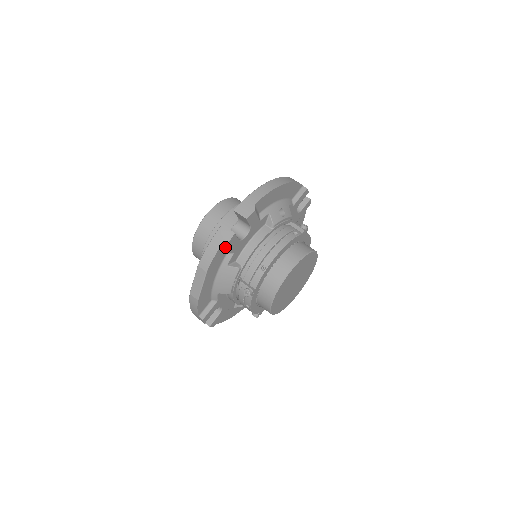
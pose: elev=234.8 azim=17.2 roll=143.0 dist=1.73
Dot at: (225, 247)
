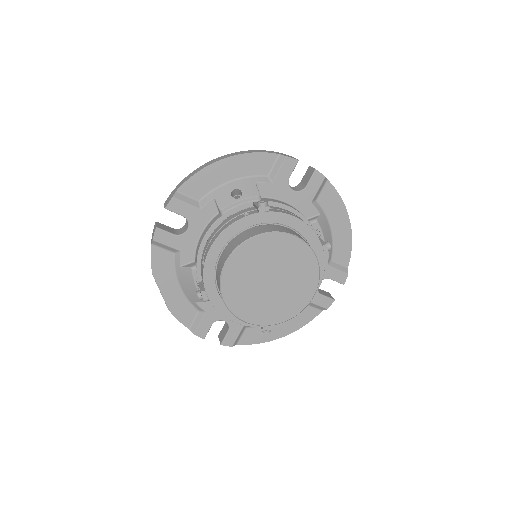
Dot at: (159, 245)
